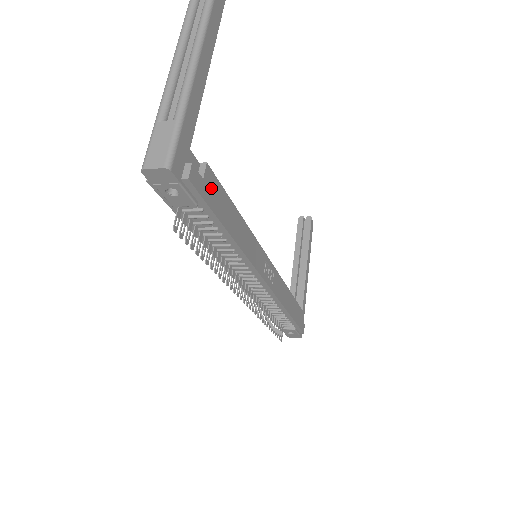
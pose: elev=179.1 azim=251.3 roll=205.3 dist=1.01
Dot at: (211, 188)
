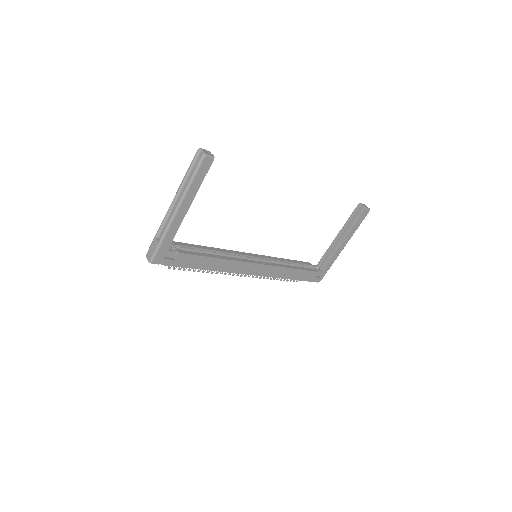
Dot at: (183, 260)
